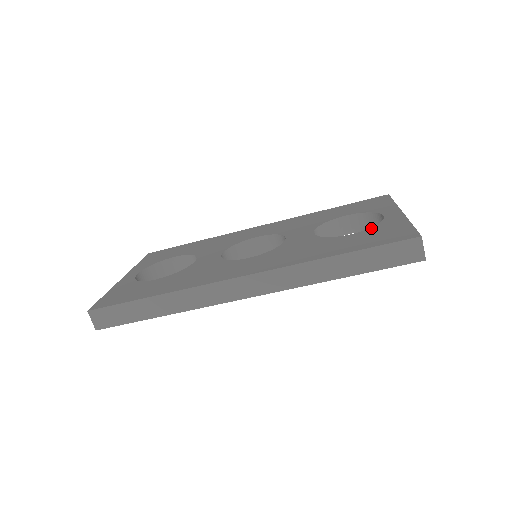
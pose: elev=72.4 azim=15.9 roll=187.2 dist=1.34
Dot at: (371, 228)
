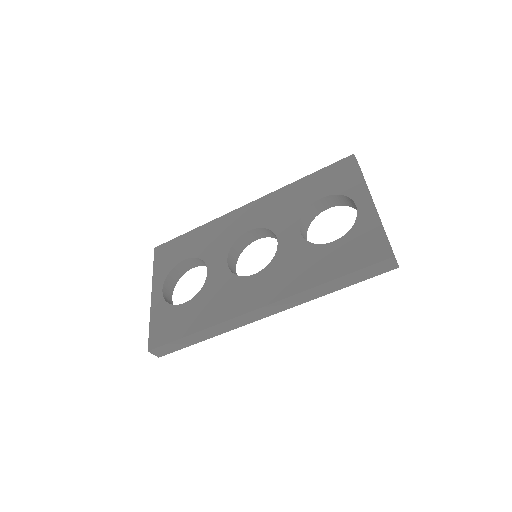
Dot at: (349, 232)
